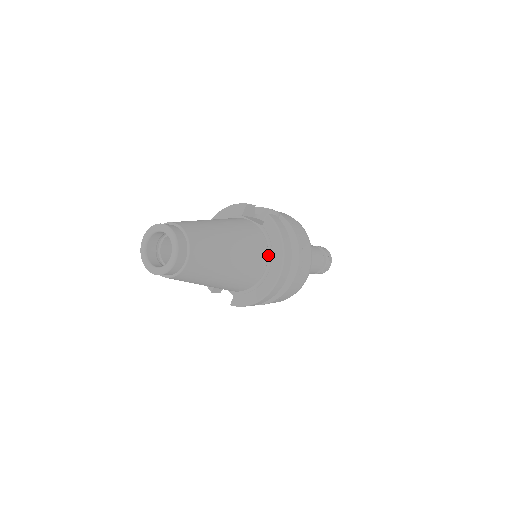
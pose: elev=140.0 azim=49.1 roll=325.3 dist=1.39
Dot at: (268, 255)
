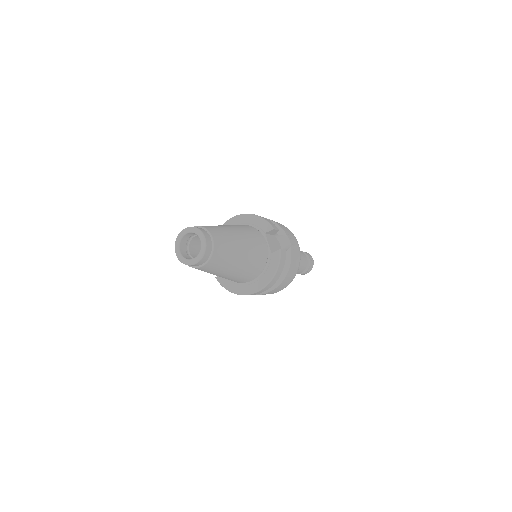
Dot at: (260, 274)
